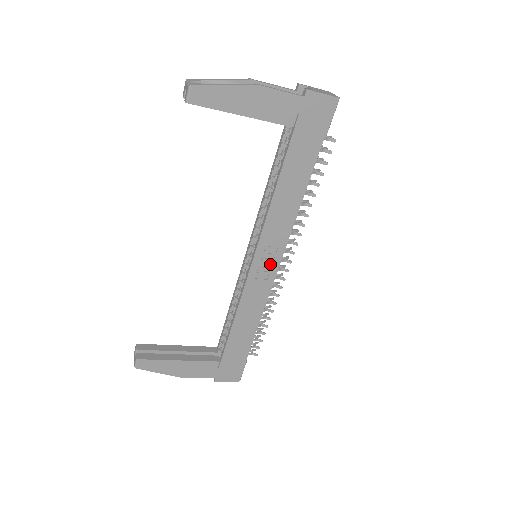
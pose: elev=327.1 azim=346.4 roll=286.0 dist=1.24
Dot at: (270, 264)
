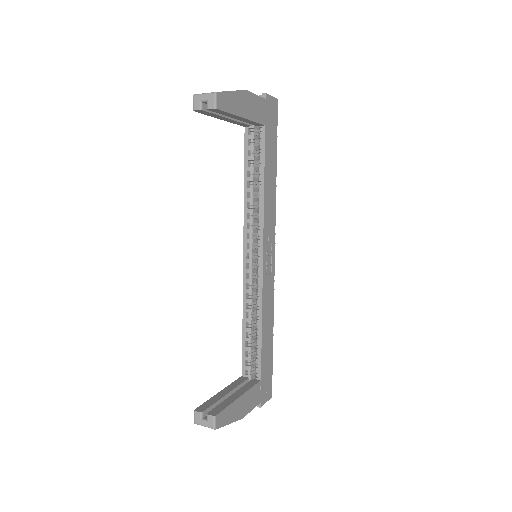
Dot at: (270, 256)
